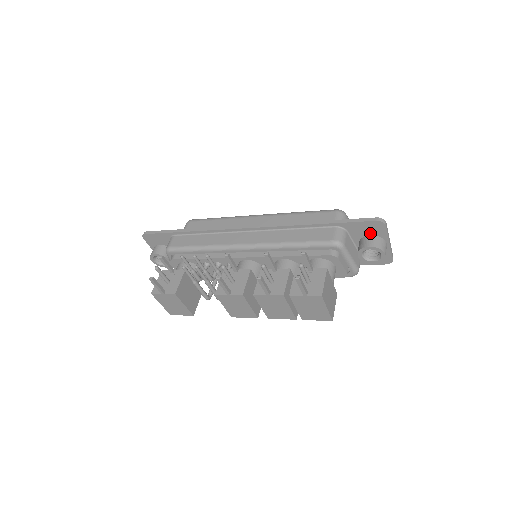
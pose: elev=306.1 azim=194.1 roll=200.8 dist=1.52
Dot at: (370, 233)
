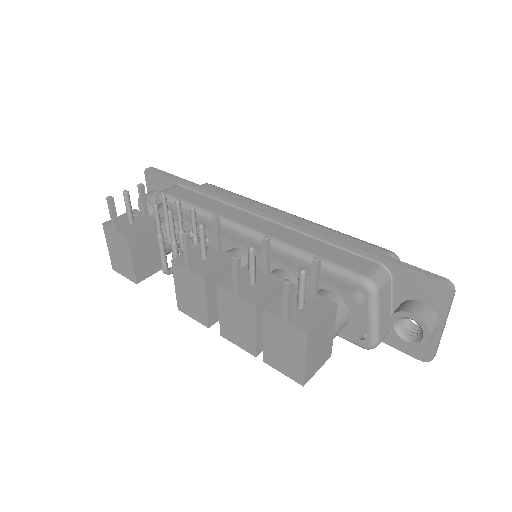
Dot at: (423, 298)
